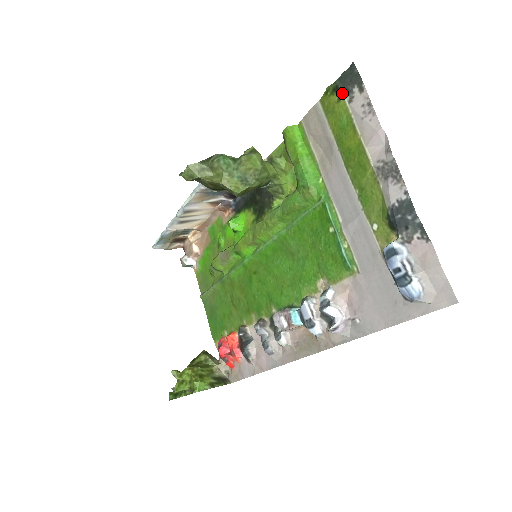
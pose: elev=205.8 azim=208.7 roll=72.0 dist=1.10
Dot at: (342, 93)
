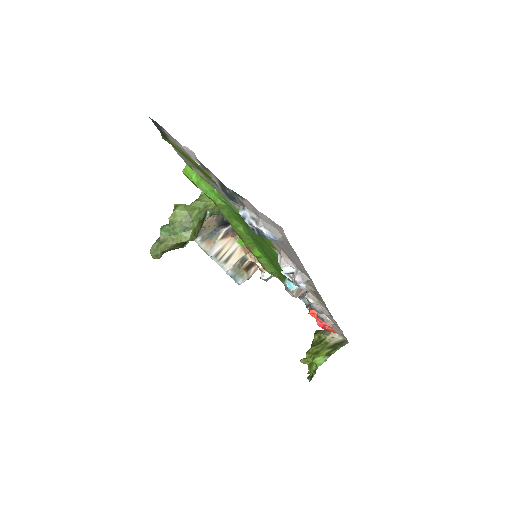
Dot at: (165, 136)
